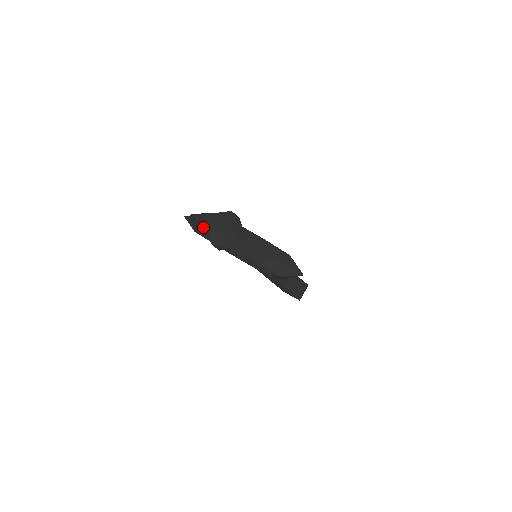
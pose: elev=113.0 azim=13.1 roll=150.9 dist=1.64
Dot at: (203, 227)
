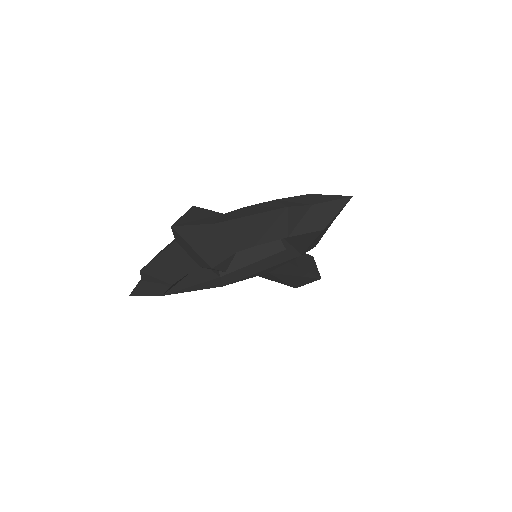
Dot at: (175, 266)
